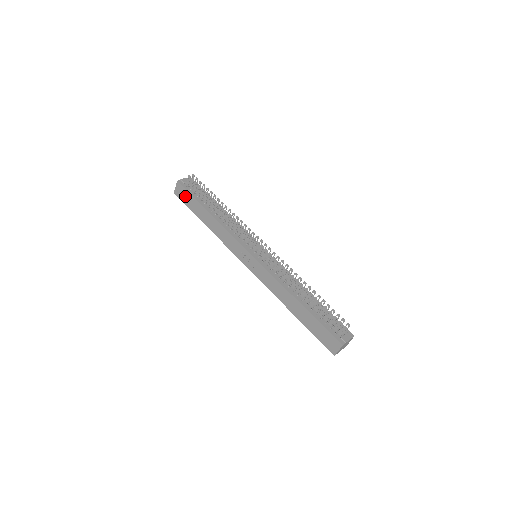
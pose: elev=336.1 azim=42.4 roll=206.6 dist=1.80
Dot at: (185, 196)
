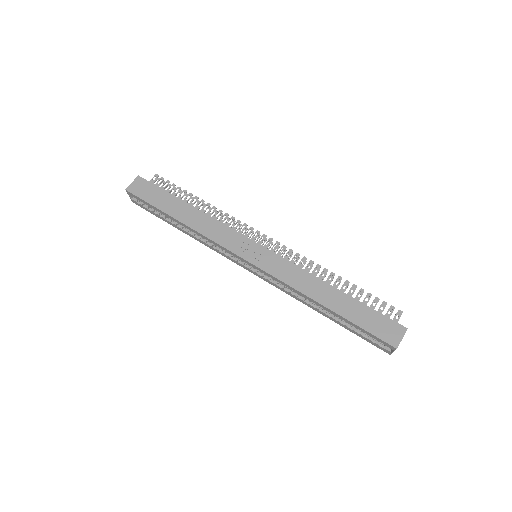
Dot at: (148, 191)
